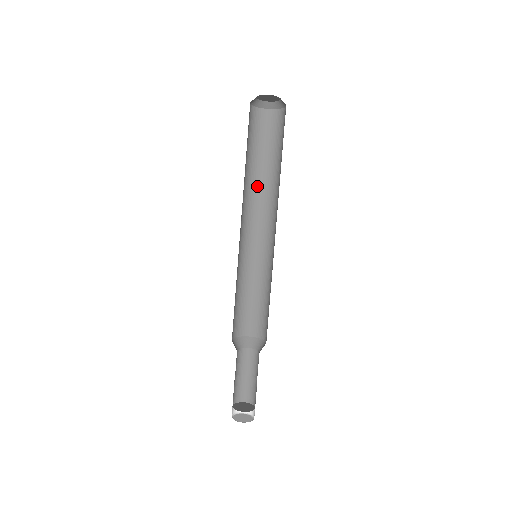
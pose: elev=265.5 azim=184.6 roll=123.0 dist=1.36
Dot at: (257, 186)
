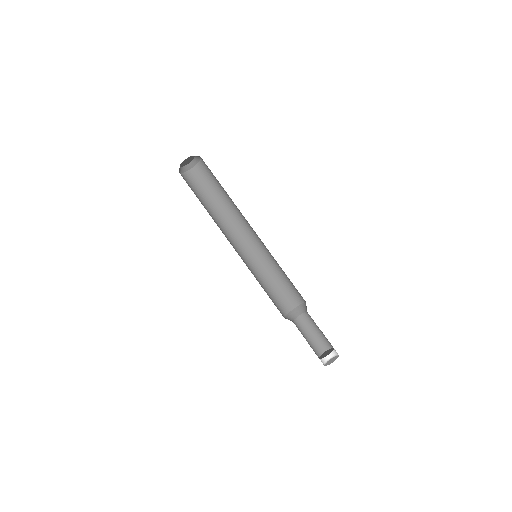
Dot at: (222, 217)
